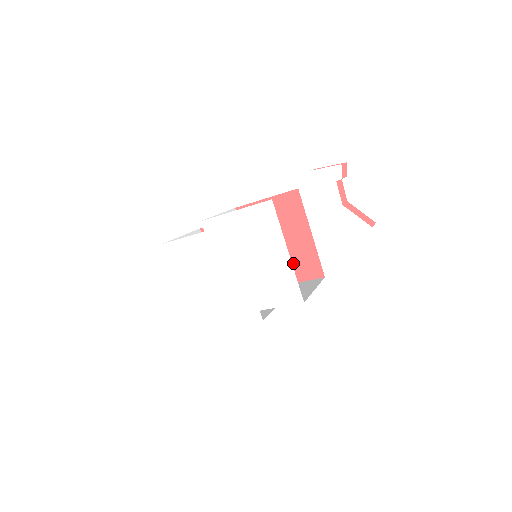
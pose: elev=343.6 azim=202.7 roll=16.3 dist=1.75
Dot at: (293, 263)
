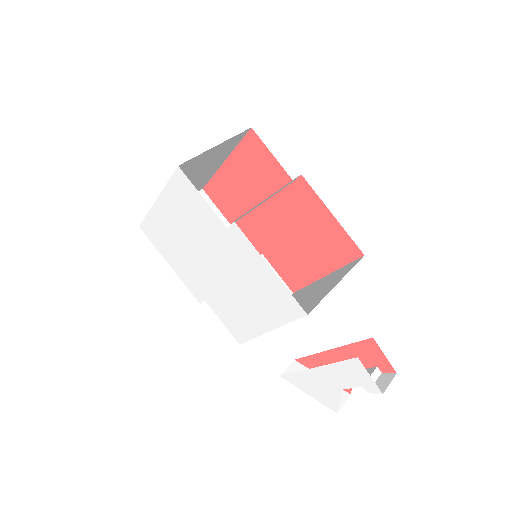
Dot at: (286, 259)
